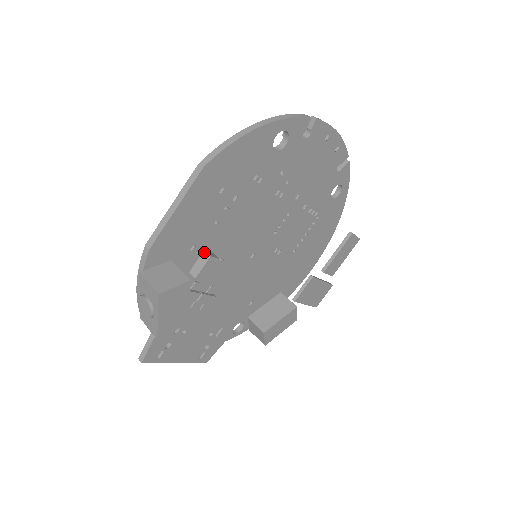
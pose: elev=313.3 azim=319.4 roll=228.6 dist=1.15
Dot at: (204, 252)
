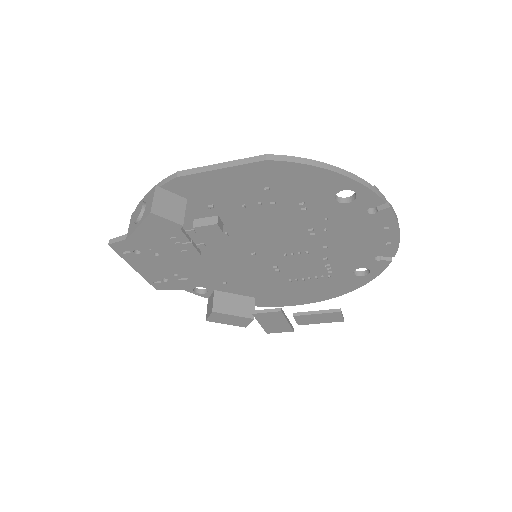
Dot at: (216, 217)
